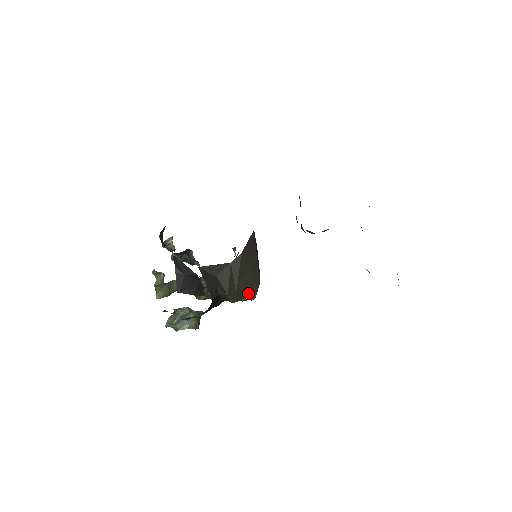
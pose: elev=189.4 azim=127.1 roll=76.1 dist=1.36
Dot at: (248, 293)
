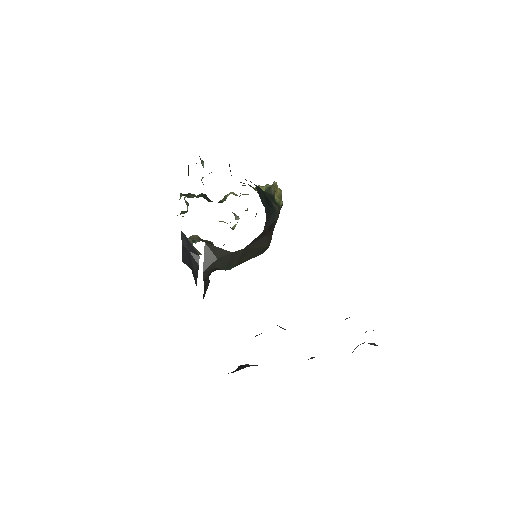
Dot at: occluded
